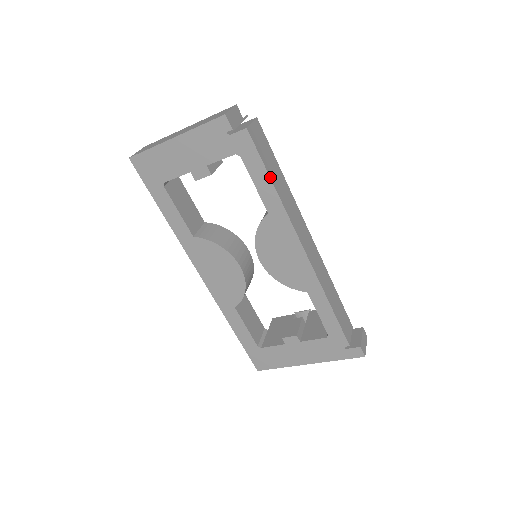
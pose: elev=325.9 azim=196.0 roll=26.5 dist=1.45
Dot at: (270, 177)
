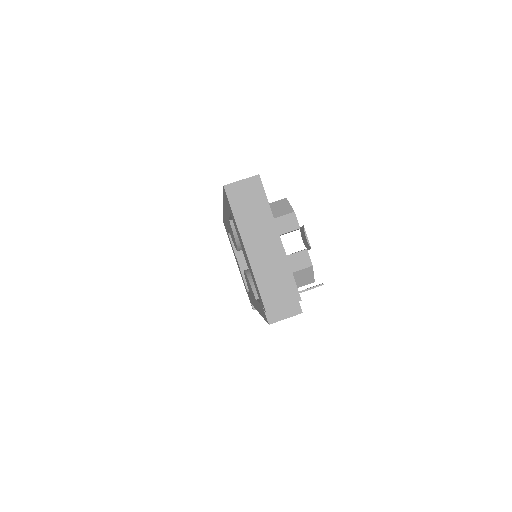
Dot at: occluded
